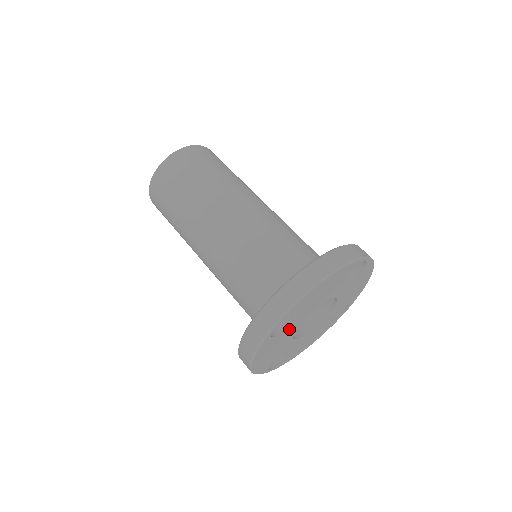
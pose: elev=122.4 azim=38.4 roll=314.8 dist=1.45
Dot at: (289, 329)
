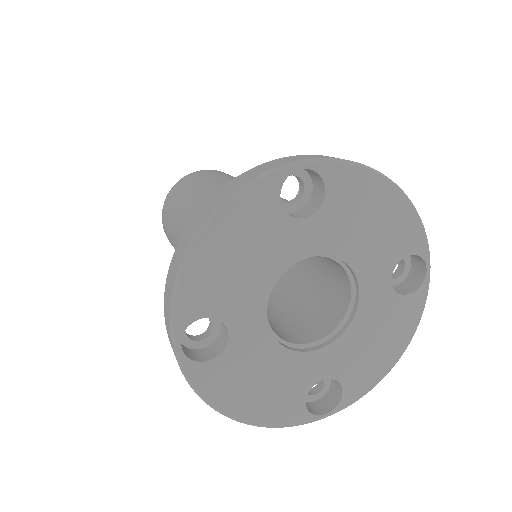
Dot at: (244, 339)
